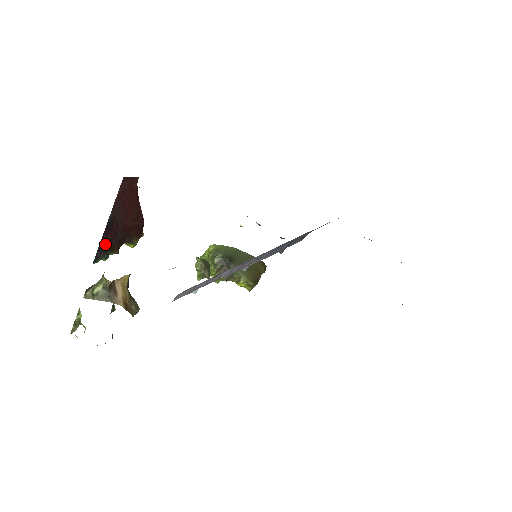
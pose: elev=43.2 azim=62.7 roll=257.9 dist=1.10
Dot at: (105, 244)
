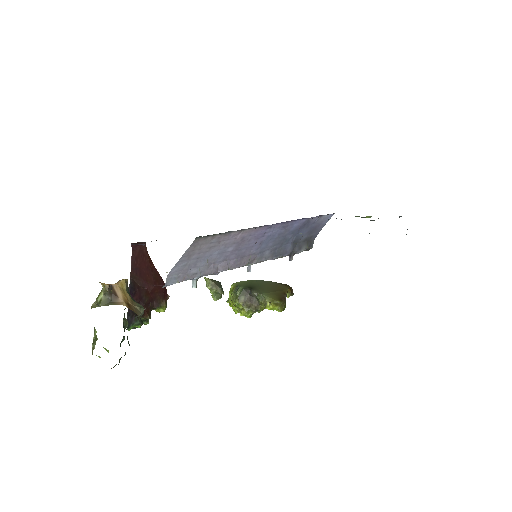
Dot at: occluded
